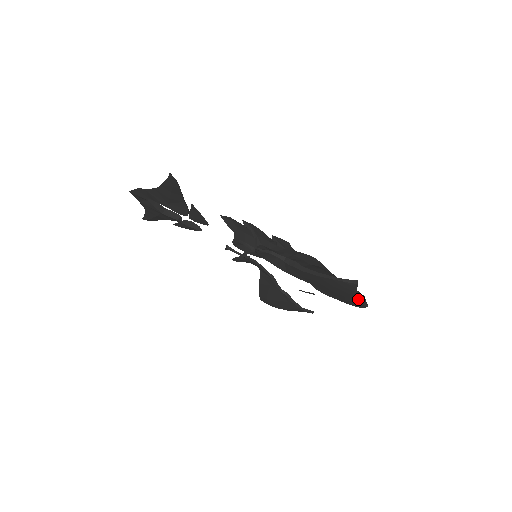
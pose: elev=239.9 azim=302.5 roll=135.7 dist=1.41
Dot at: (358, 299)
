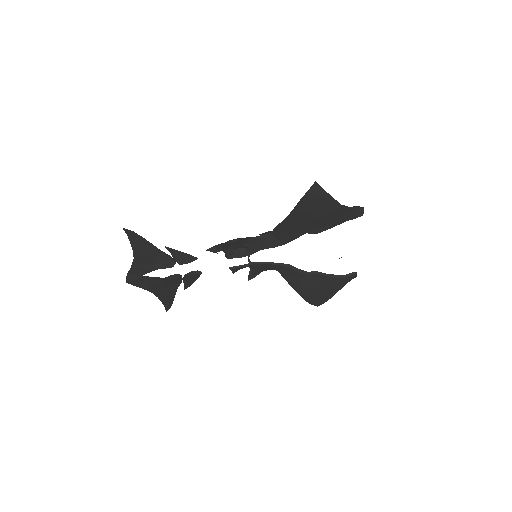
Dot at: (347, 207)
